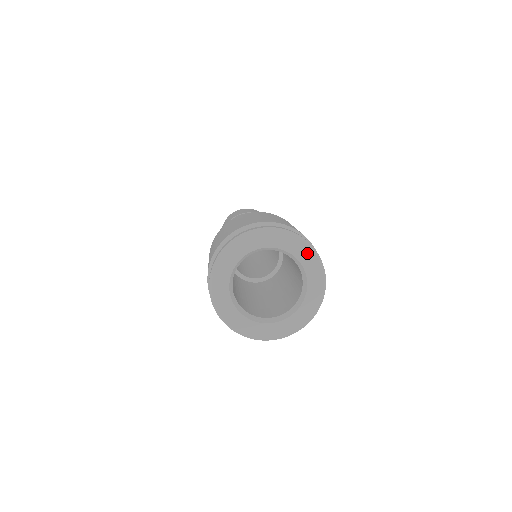
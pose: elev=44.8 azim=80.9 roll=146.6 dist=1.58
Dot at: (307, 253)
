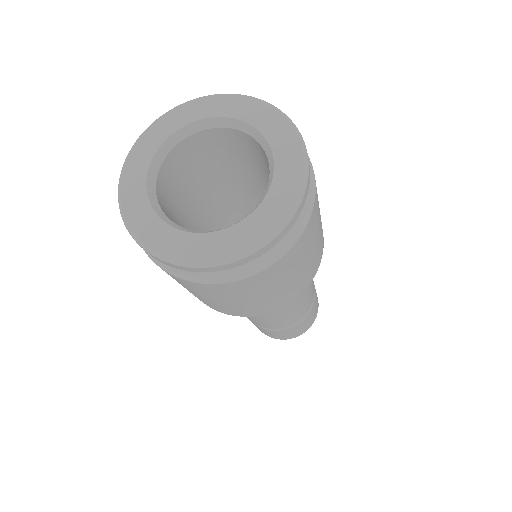
Dot at: (244, 104)
